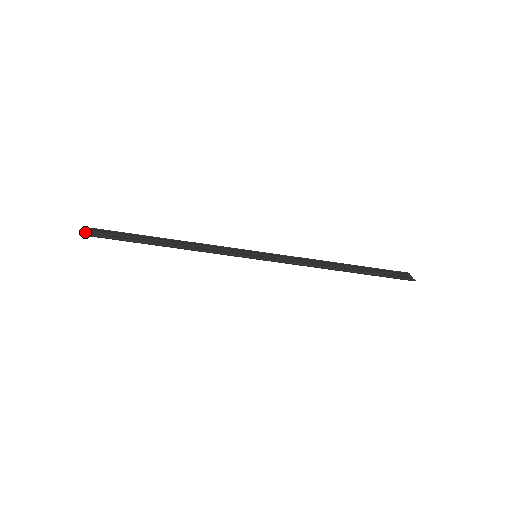
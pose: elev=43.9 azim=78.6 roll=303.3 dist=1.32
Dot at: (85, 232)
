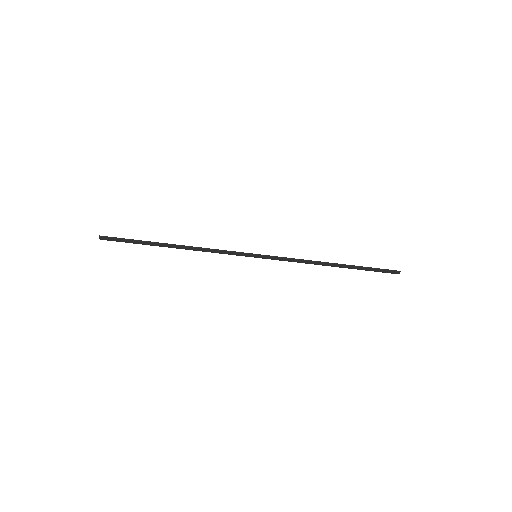
Dot at: (103, 238)
